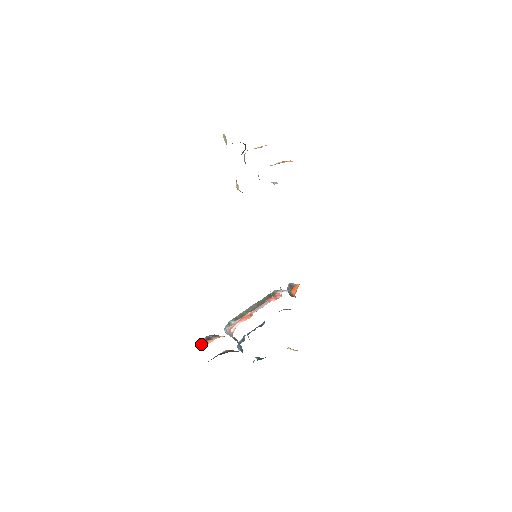
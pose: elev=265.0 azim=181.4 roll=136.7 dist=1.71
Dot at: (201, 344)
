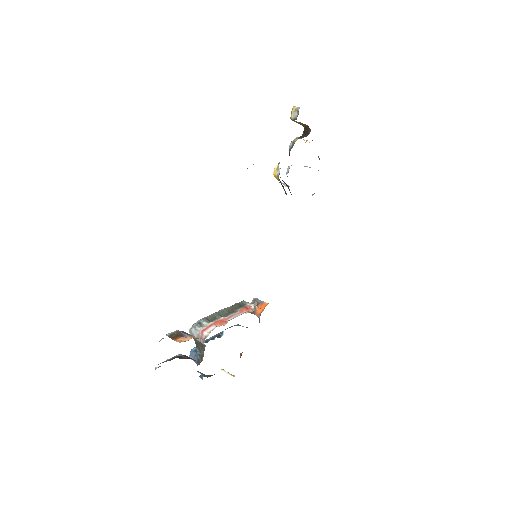
Dot at: (172, 339)
